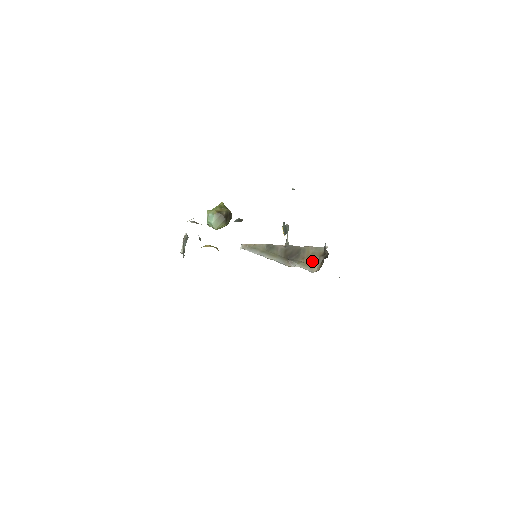
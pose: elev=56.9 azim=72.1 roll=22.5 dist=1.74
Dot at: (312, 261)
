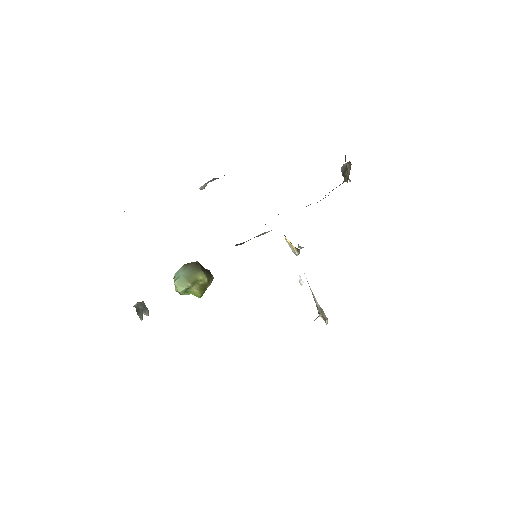
Dot at: occluded
